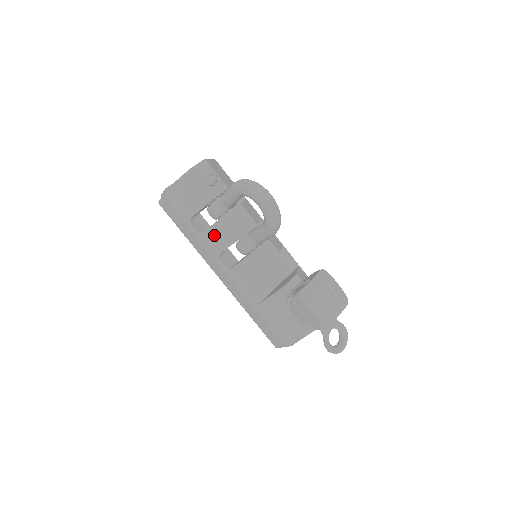
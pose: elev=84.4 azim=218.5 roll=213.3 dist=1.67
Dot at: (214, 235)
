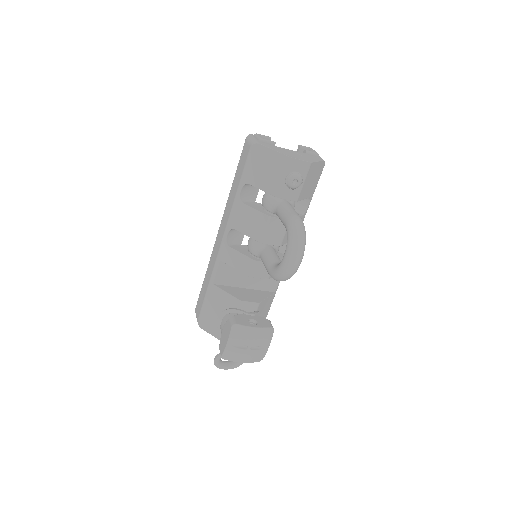
Dot at: (245, 214)
